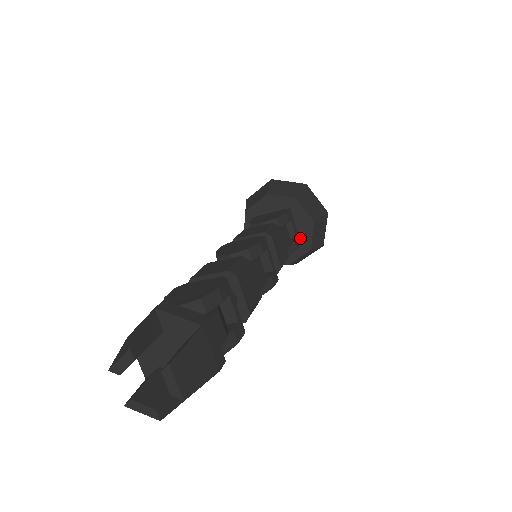
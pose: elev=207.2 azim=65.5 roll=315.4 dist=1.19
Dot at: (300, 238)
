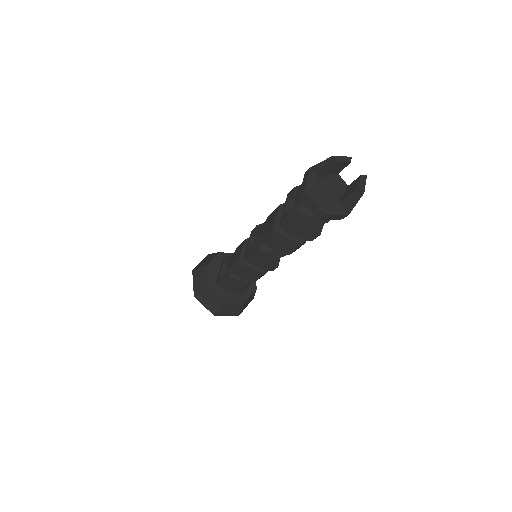
Dot at: occluded
